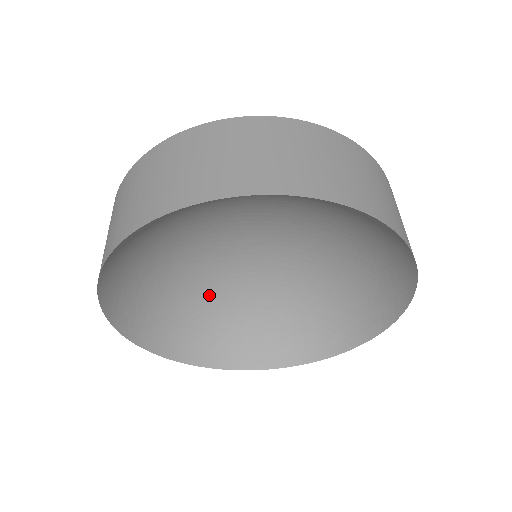
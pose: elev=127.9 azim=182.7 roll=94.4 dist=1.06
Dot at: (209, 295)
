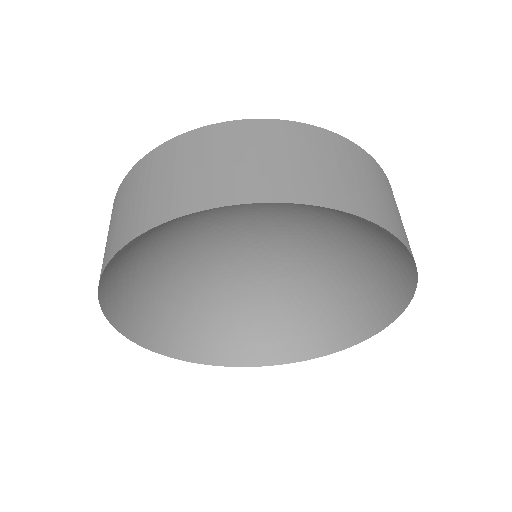
Dot at: (176, 265)
